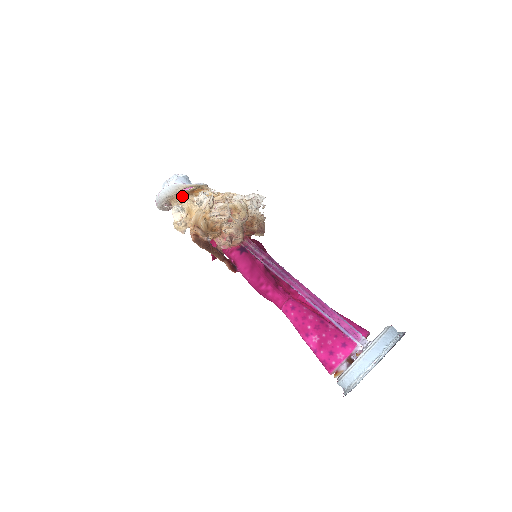
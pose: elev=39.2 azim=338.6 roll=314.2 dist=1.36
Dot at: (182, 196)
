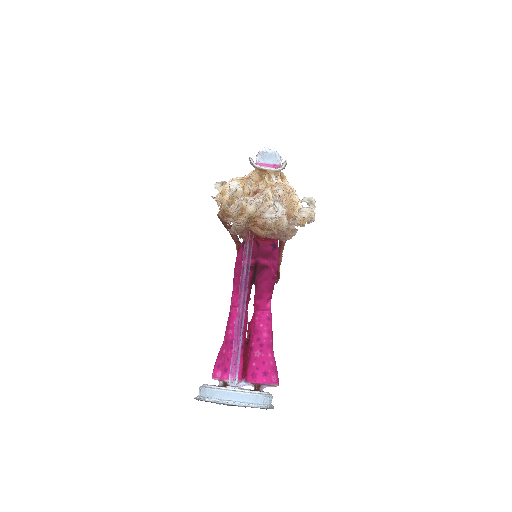
Dot at: (256, 170)
